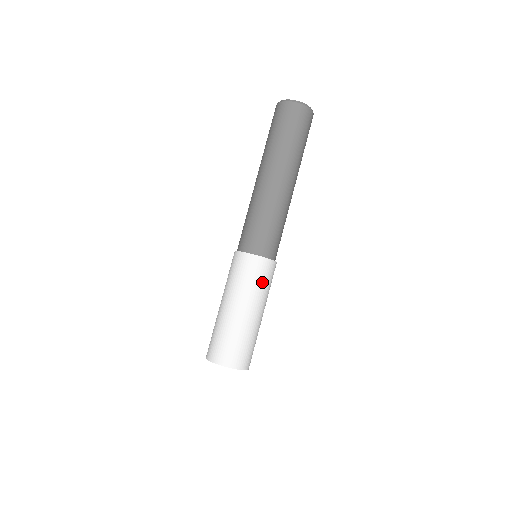
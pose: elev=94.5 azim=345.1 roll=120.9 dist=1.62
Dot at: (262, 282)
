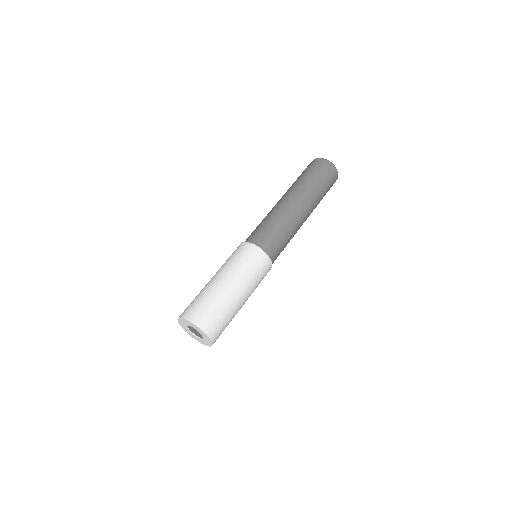
Dot at: (236, 258)
